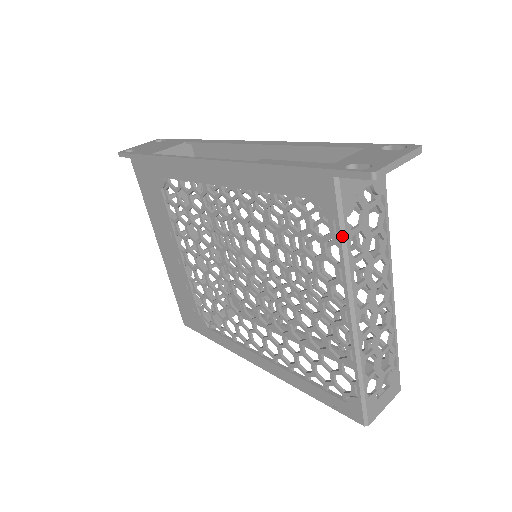
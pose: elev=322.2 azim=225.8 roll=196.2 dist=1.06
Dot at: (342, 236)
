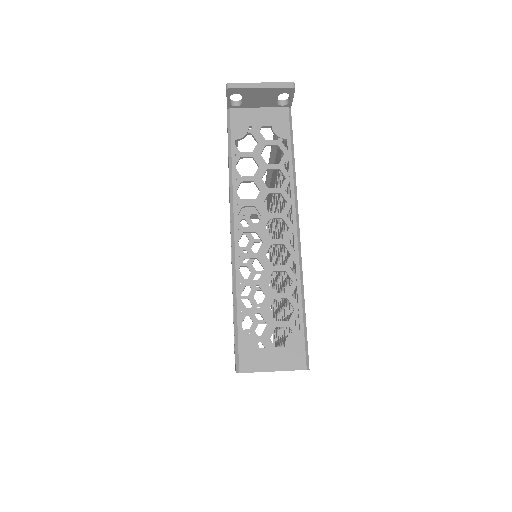
Dot at: (229, 154)
